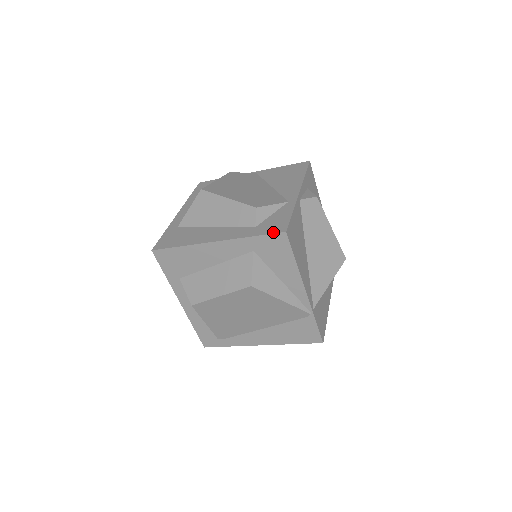
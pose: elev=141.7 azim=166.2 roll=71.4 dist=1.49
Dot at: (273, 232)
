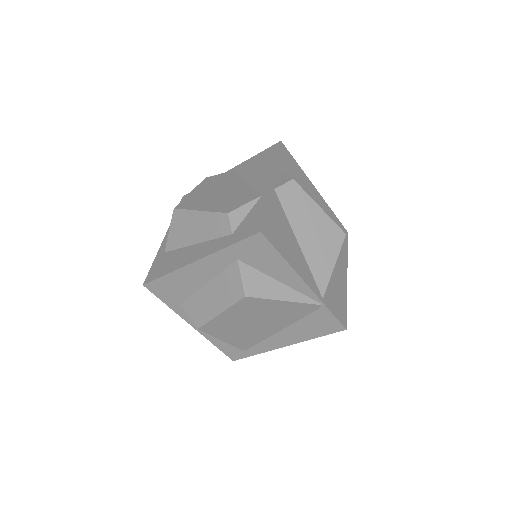
Dot at: (248, 235)
